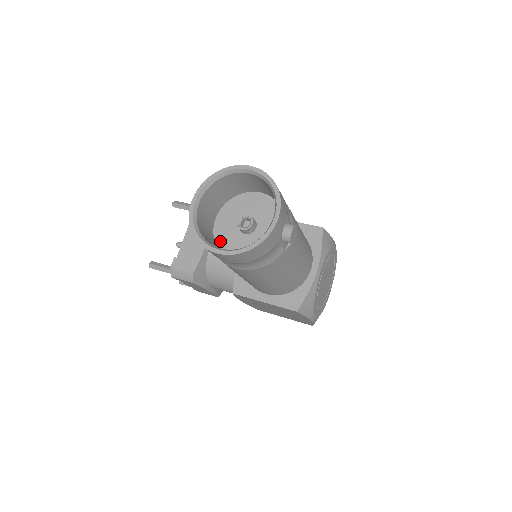
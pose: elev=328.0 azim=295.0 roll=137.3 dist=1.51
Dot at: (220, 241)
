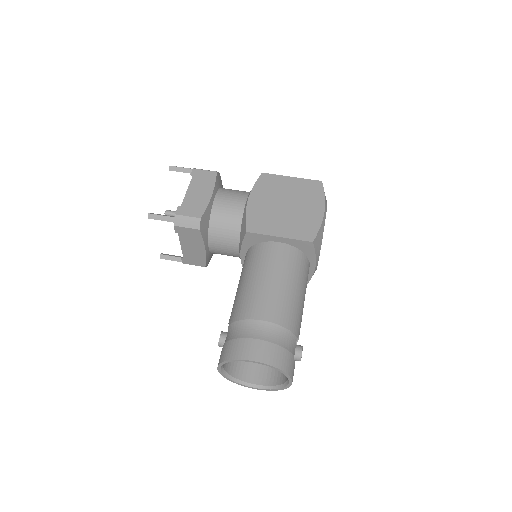
Dot at: occluded
